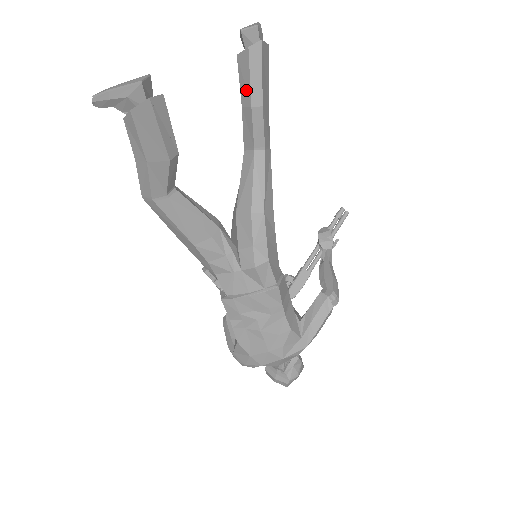
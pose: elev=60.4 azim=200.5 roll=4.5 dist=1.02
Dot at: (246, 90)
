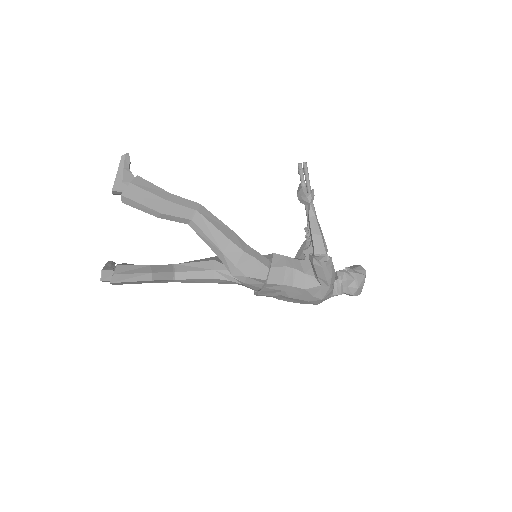
Dot at: (147, 212)
